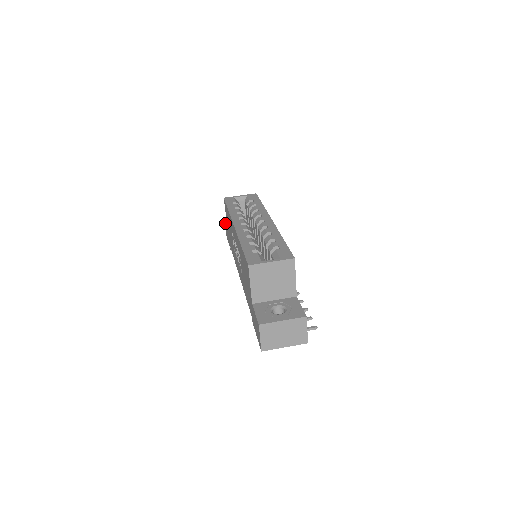
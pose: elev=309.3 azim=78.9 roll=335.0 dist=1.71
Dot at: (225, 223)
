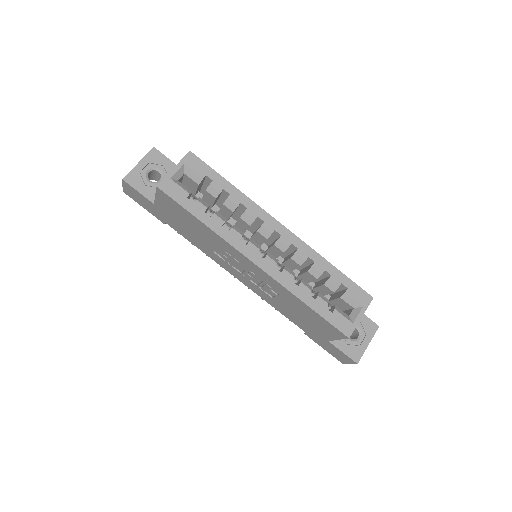
Dot at: (130, 188)
